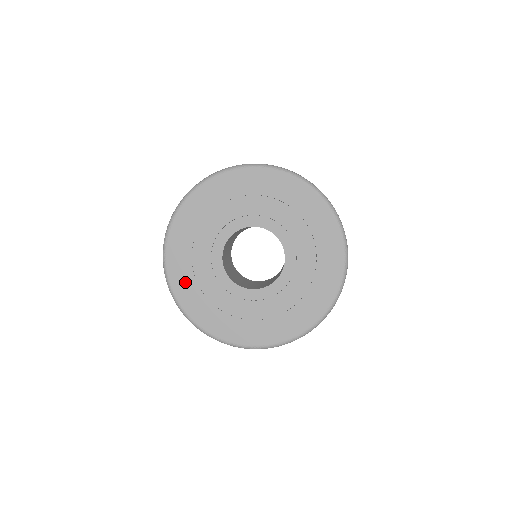
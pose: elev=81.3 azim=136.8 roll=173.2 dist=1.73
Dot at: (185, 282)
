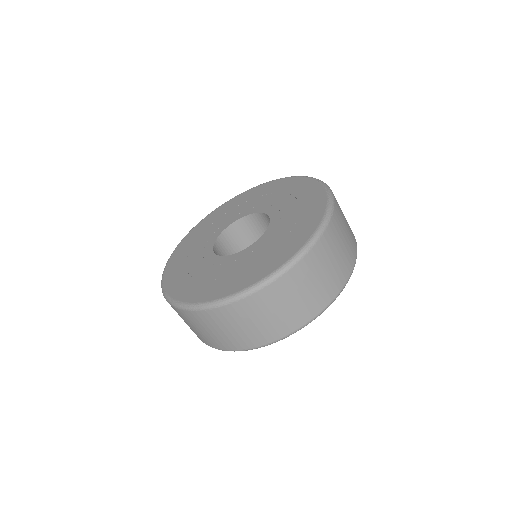
Dot at: (178, 280)
